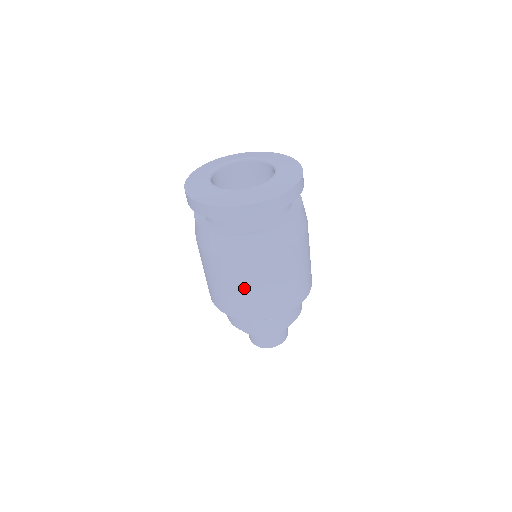
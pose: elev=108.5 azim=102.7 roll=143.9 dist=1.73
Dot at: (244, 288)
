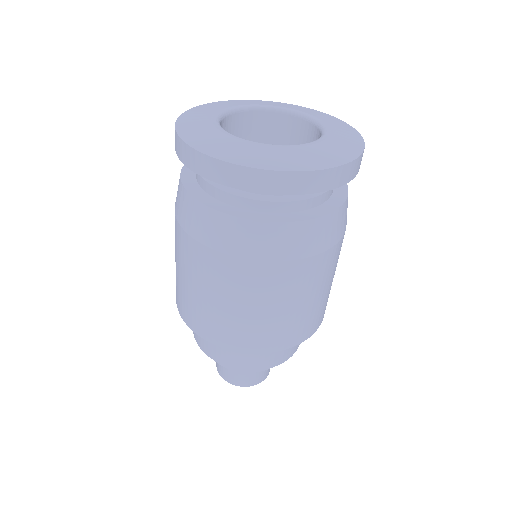
Dot at: (255, 305)
